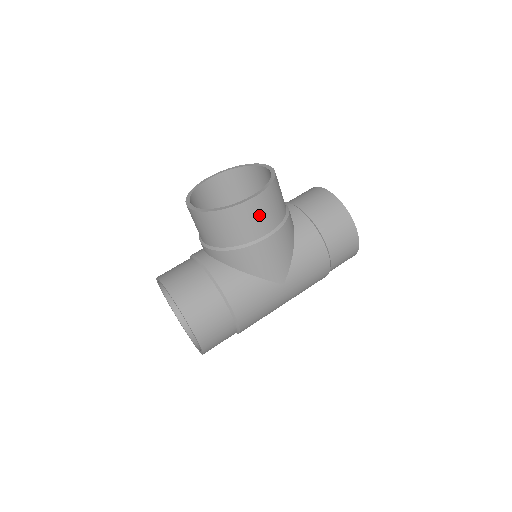
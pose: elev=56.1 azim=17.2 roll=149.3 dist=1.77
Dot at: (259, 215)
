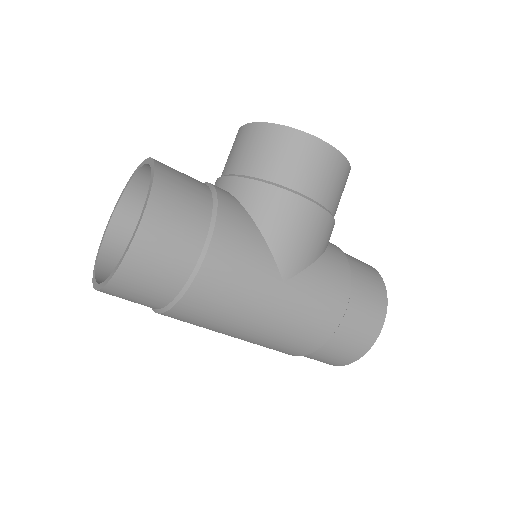
Dot at: (322, 170)
